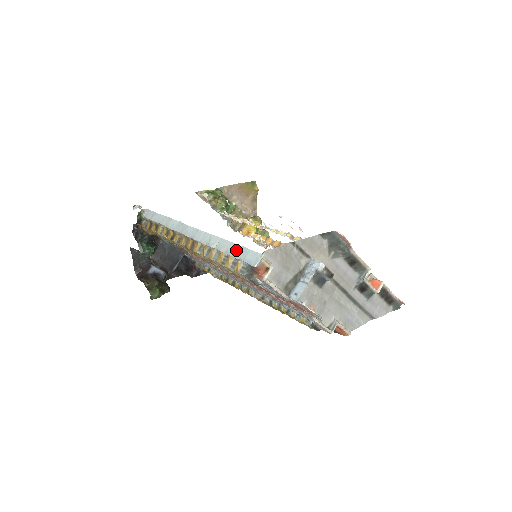
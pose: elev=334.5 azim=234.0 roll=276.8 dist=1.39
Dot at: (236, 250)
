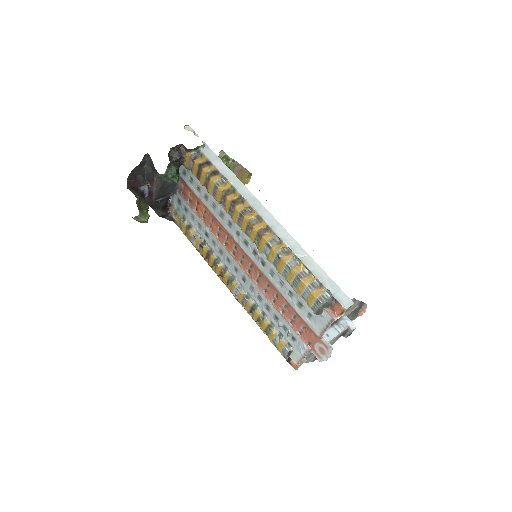
Dot at: (326, 279)
